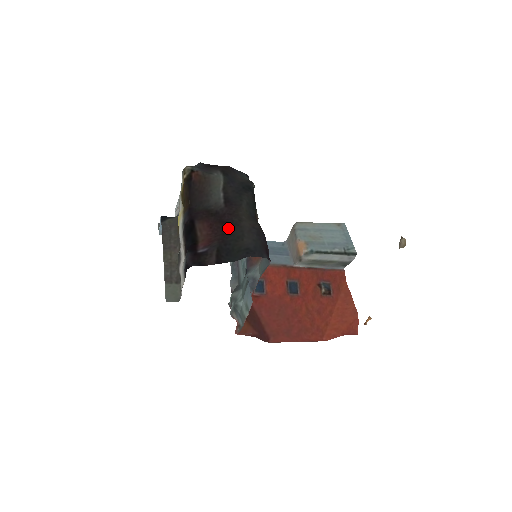
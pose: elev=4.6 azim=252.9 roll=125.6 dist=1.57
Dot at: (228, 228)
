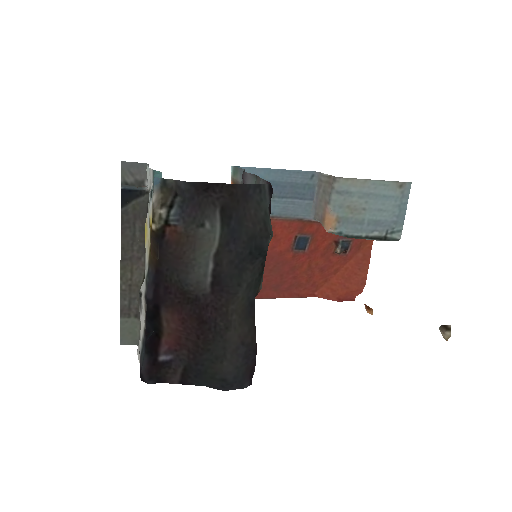
Dot at: (206, 337)
